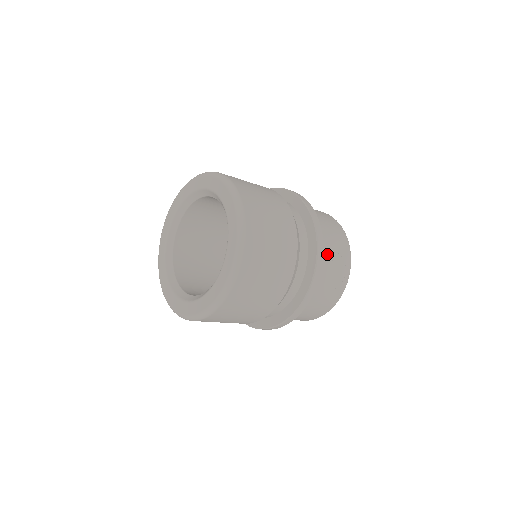
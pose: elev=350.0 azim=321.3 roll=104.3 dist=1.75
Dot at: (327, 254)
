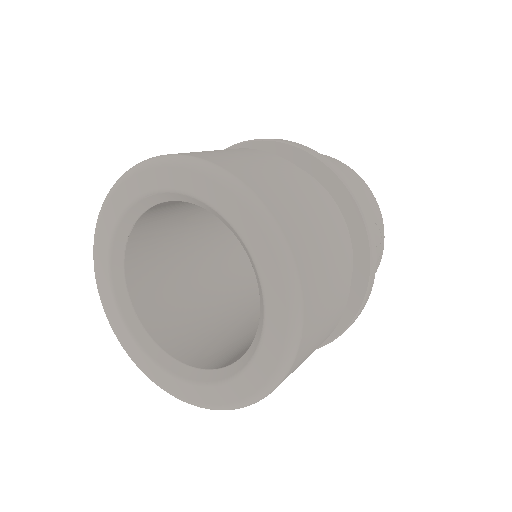
Dot at: occluded
